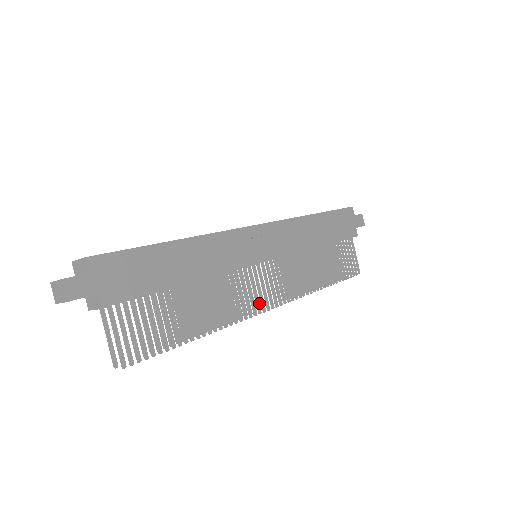
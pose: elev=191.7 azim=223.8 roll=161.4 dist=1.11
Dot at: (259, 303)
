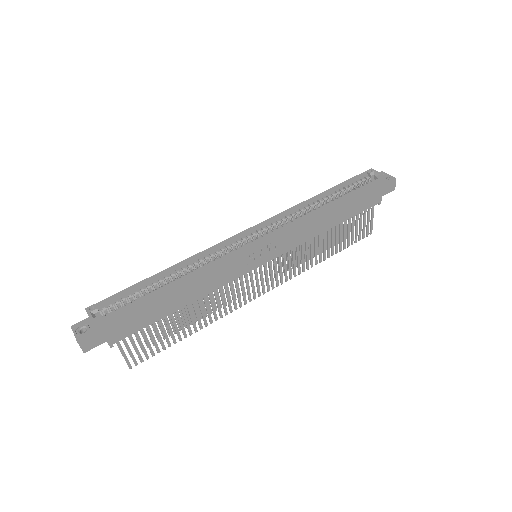
Dot at: occluded
